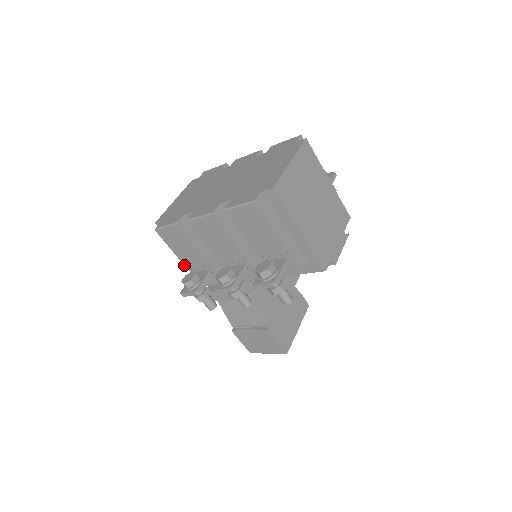
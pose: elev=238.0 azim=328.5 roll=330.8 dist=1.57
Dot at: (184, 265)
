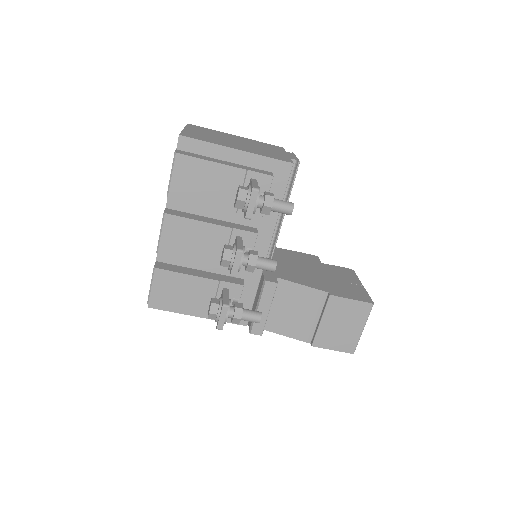
Dot at: (203, 314)
